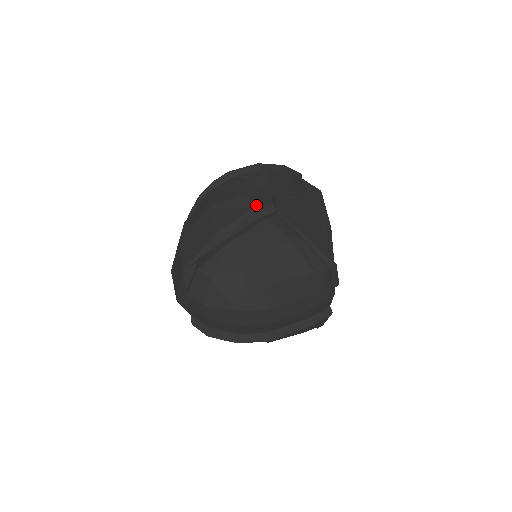
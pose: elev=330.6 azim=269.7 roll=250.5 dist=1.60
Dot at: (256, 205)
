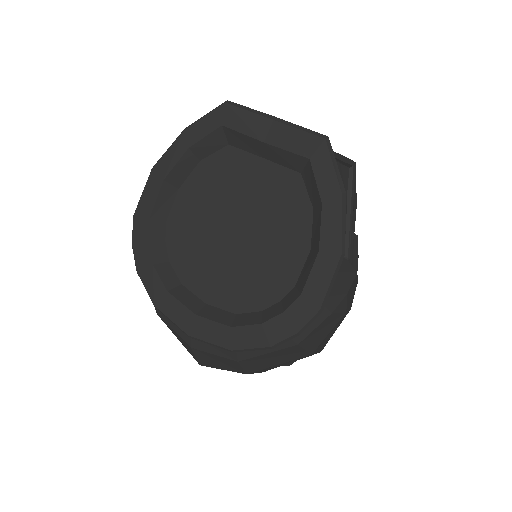
Dot at: occluded
